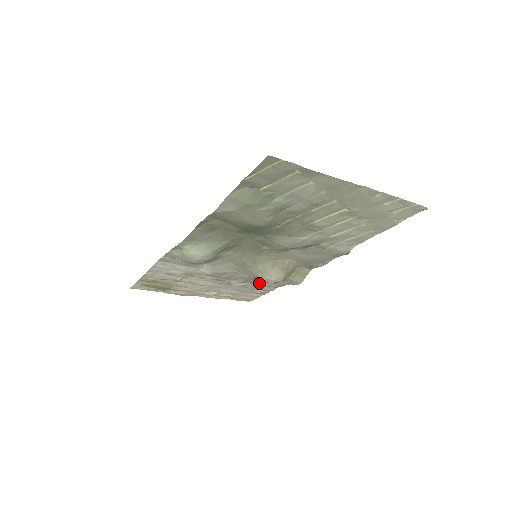
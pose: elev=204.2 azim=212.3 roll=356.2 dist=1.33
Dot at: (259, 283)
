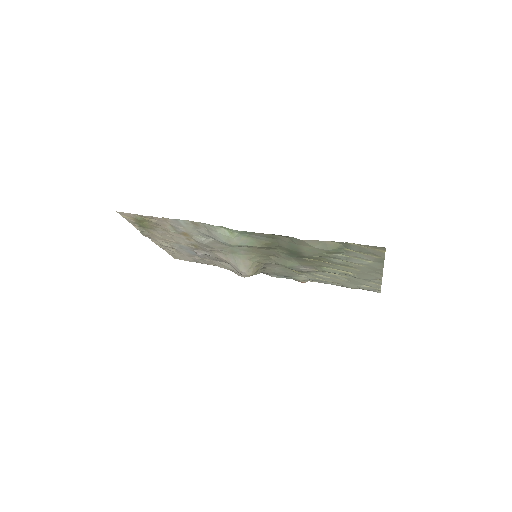
Dot at: (213, 259)
